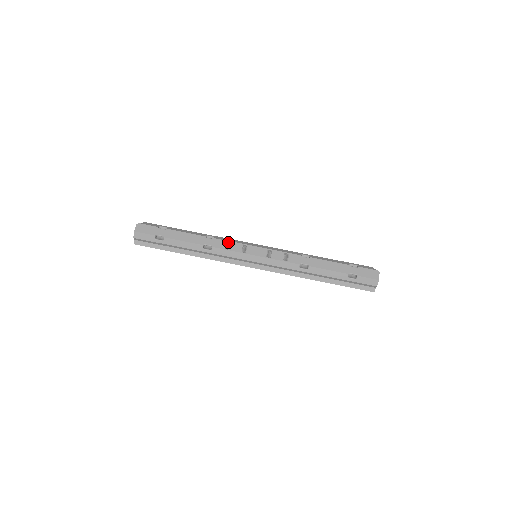
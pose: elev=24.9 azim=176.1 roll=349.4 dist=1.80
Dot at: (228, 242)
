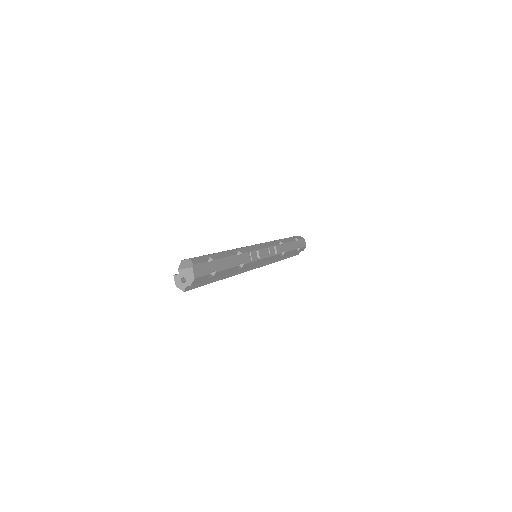
Dot at: (247, 252)
